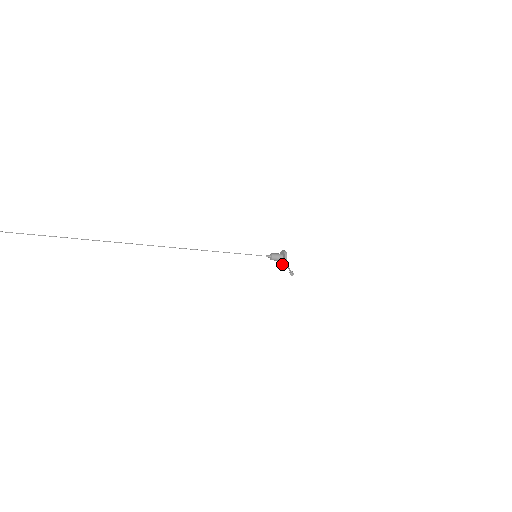
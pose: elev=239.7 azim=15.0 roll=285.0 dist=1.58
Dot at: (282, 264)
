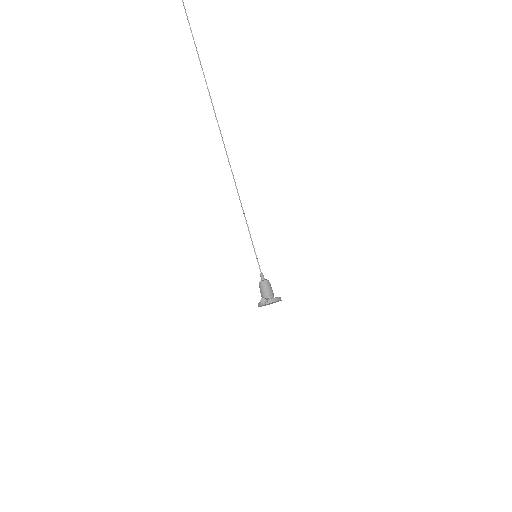
Dot at: occluded
